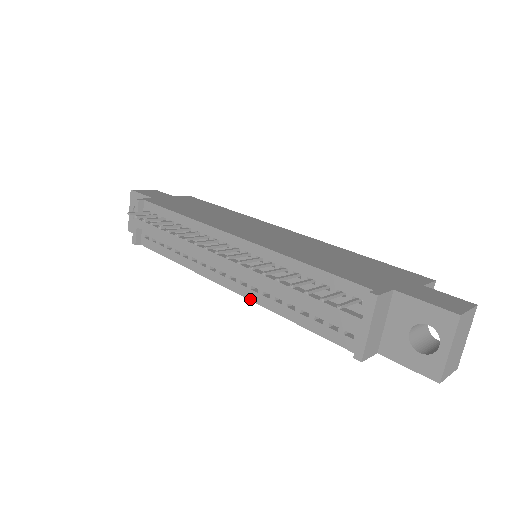
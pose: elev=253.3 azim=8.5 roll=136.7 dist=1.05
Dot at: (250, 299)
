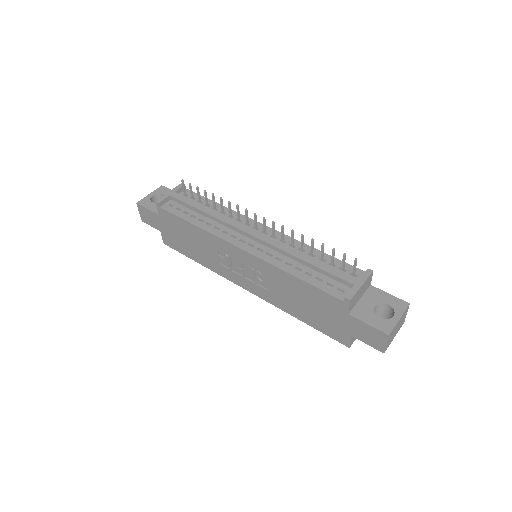
Dot at: (262, 258)
